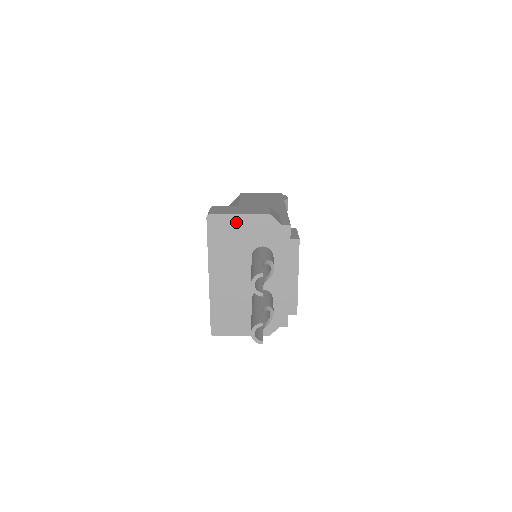
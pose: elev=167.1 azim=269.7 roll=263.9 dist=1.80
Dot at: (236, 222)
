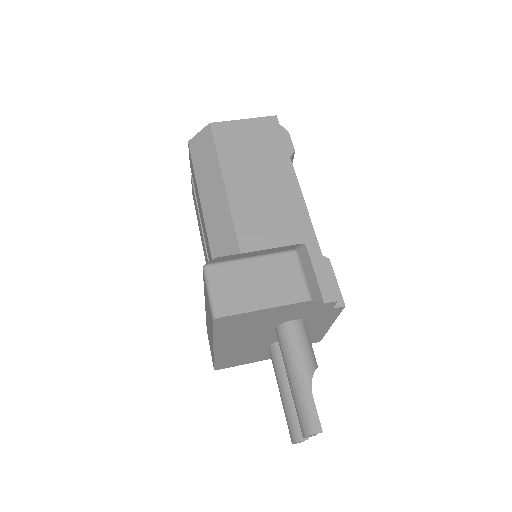
Dot at: (258, 314)
